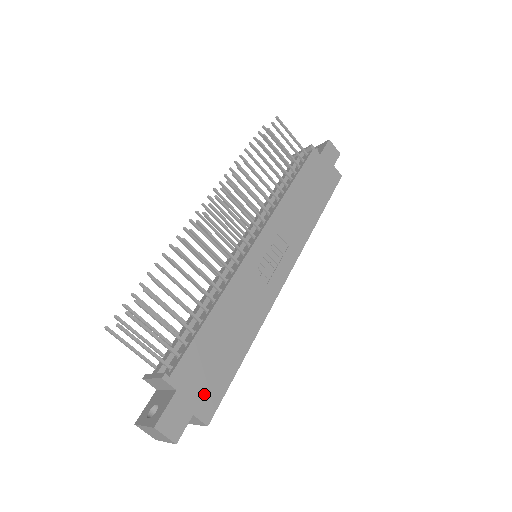
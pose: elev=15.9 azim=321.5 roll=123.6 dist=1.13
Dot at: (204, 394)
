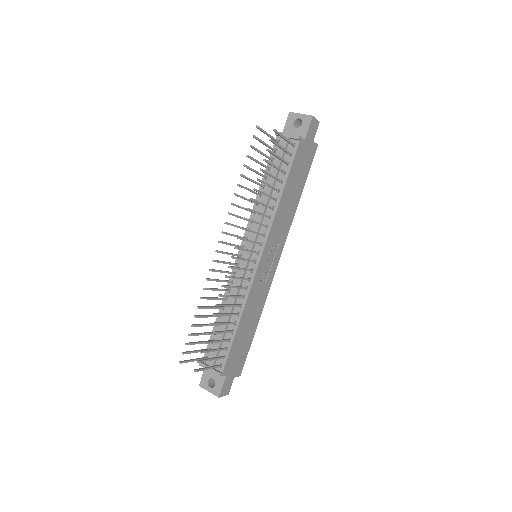
Dot at: (238, 365)
